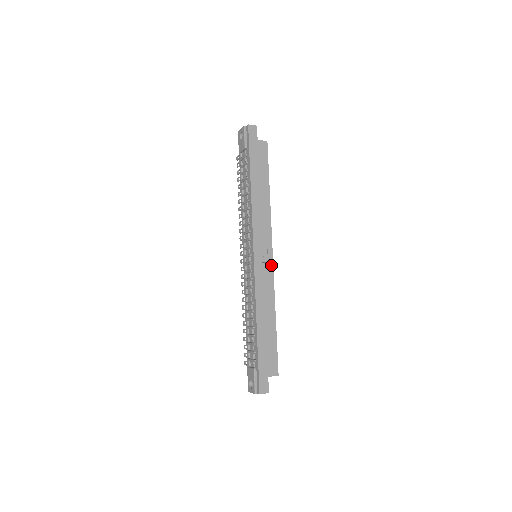
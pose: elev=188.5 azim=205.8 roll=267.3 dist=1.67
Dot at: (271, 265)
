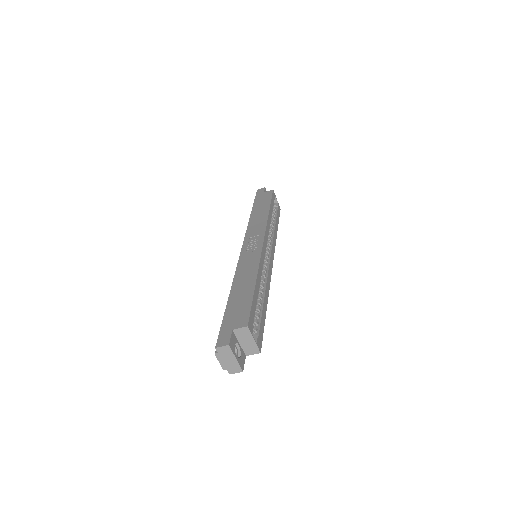
Dot at: (260, 247)
